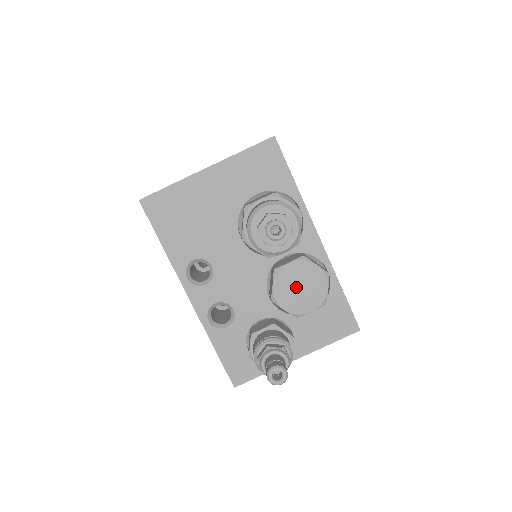
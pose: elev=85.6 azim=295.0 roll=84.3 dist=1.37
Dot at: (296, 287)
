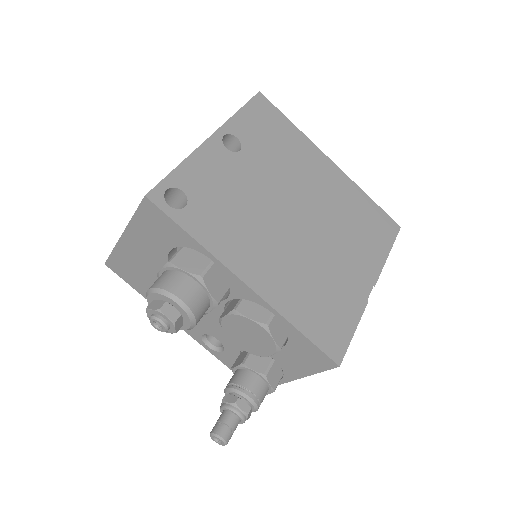
Dot at: (244, 335)
